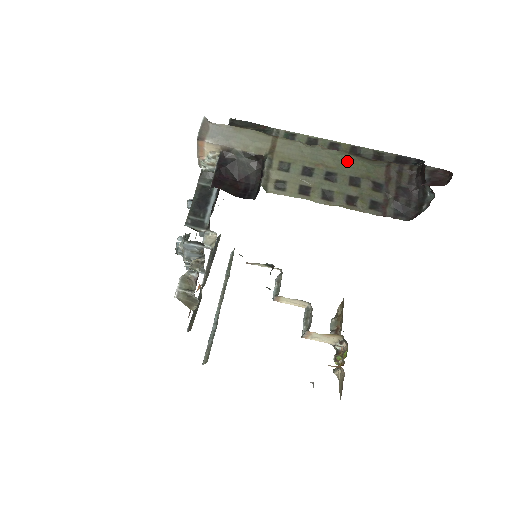
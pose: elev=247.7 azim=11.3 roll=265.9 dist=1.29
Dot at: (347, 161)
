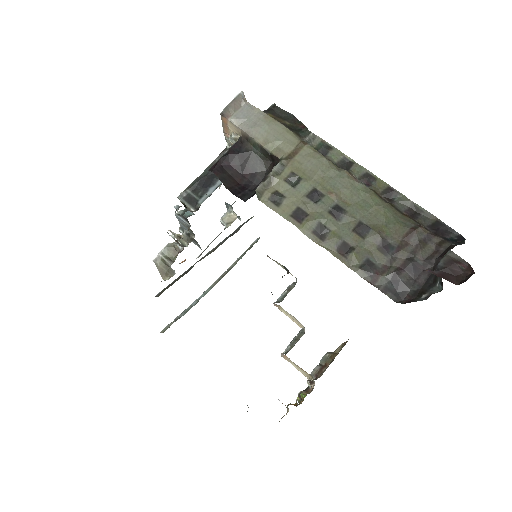
Dot at: (368, 202)
